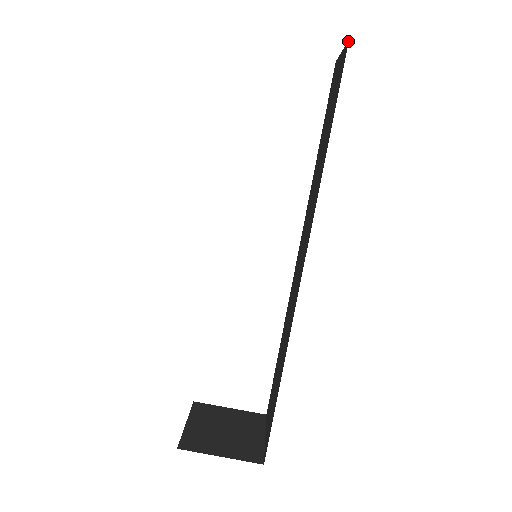
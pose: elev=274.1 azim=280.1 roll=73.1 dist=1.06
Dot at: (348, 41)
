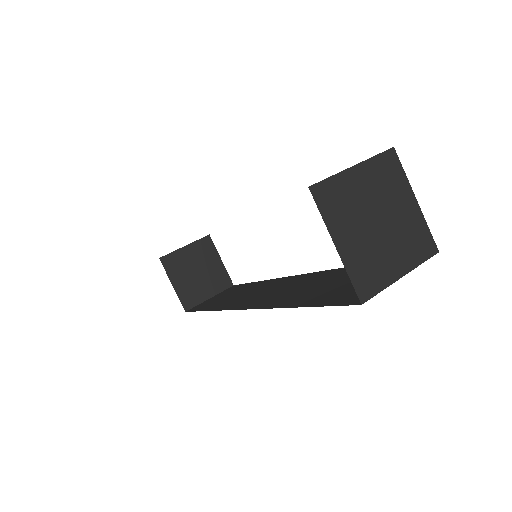
Dot at: (363, 303)
